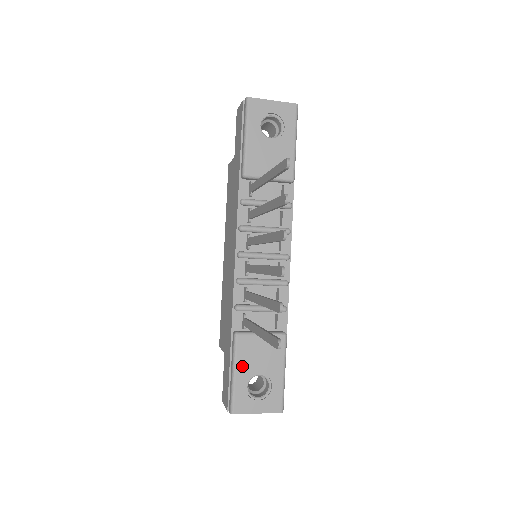
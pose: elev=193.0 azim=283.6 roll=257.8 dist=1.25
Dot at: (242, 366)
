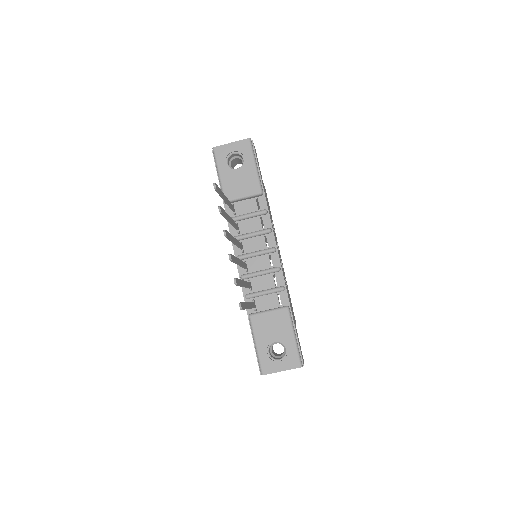
Dot at: (260, 338)
